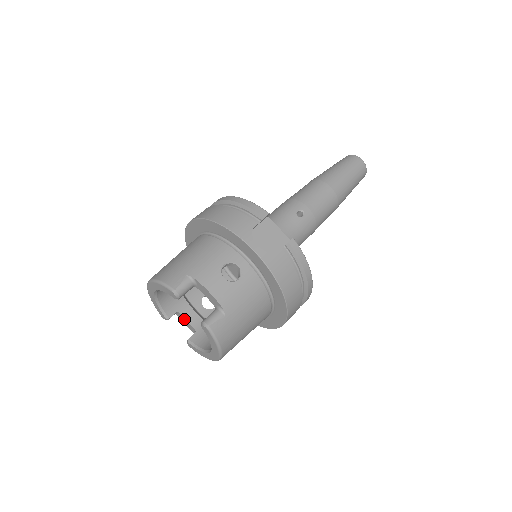
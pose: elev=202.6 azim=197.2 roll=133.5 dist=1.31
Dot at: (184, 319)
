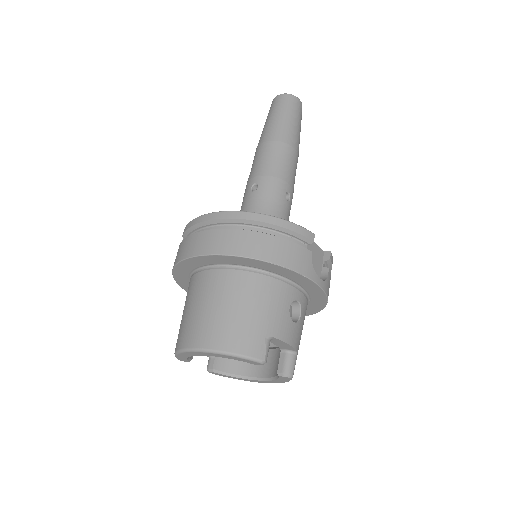
Dot at: occluded
